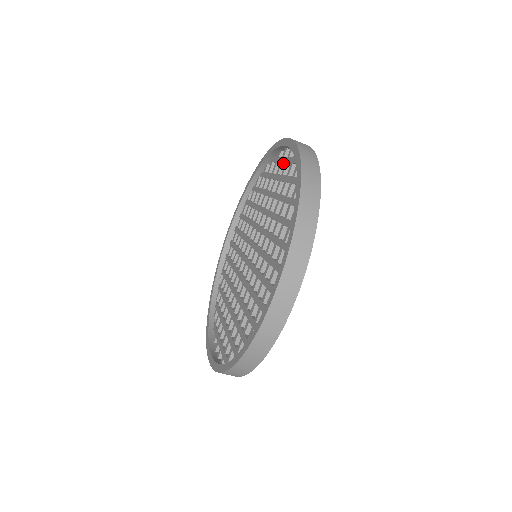
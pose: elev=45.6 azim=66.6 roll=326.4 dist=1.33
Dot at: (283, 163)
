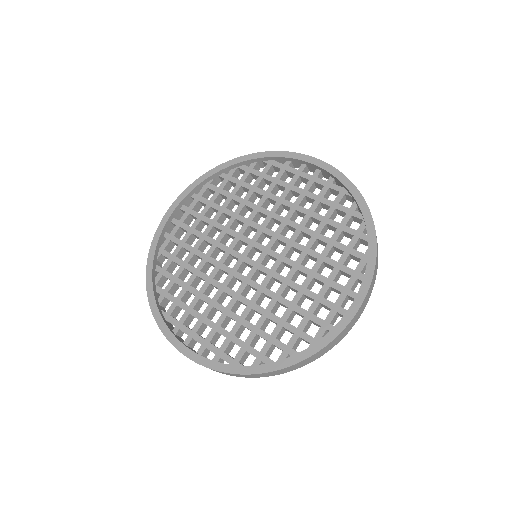
Dot at: (300, 177)
